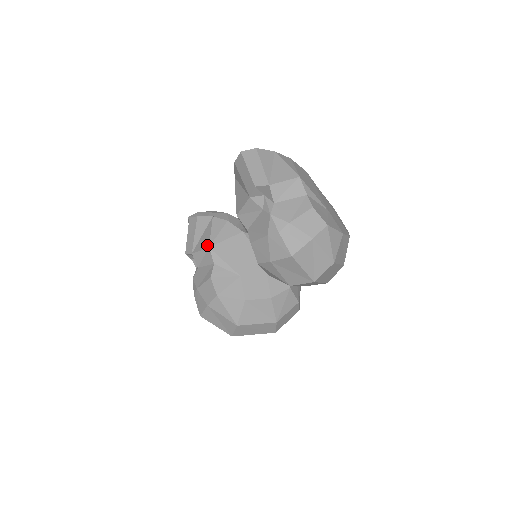
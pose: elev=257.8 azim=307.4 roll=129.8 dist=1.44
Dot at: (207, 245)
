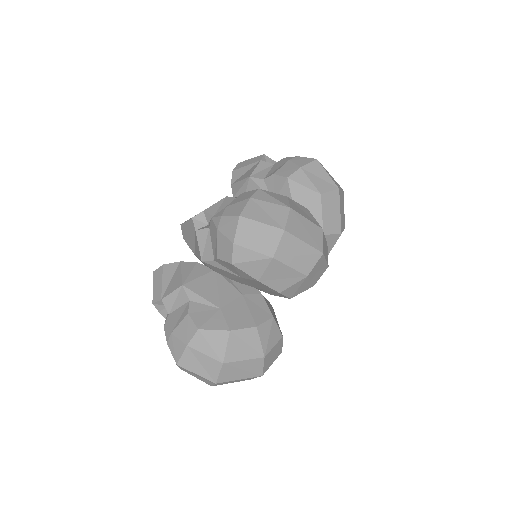
Dot at: (222, 199)
